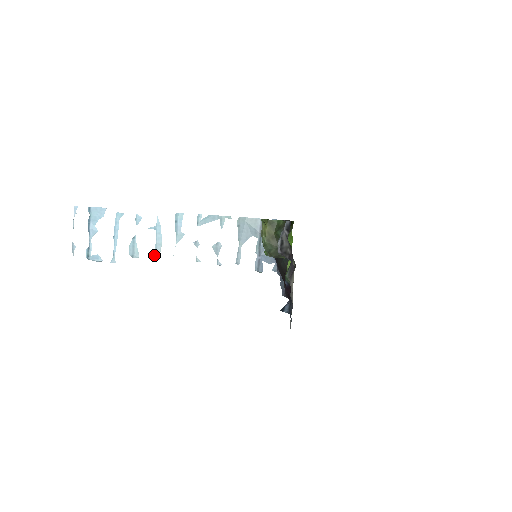
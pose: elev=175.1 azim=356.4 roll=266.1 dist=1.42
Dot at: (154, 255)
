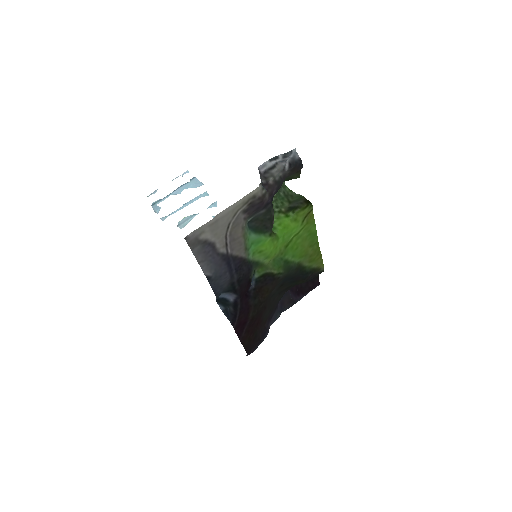
Dot at: occluded
